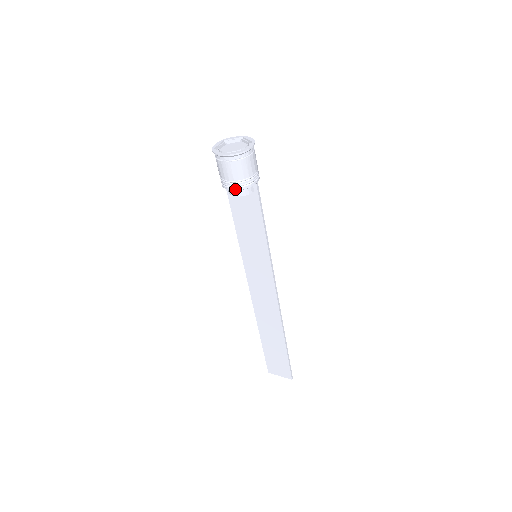
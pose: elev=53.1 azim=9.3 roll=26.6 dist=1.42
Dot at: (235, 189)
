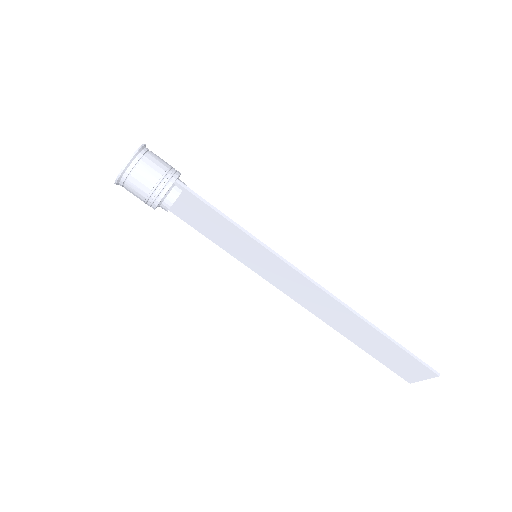
Dot at: (157, 202)
